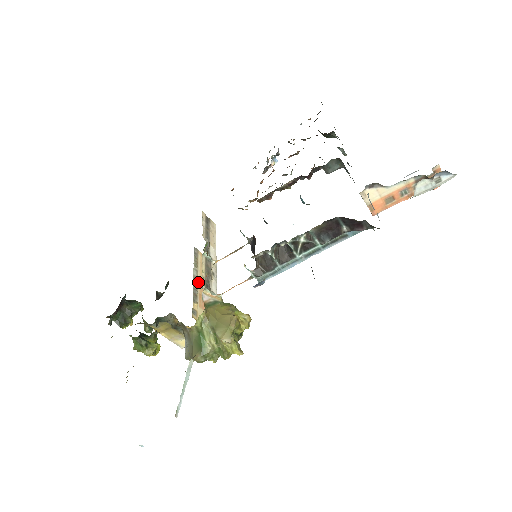
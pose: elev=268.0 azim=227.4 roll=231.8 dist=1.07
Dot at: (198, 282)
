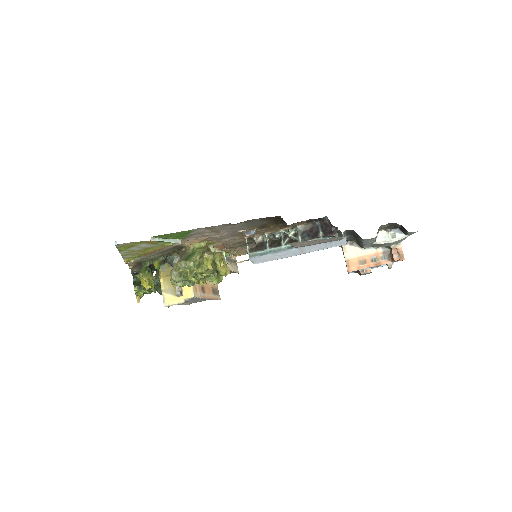
Dot at: (206, 280)
